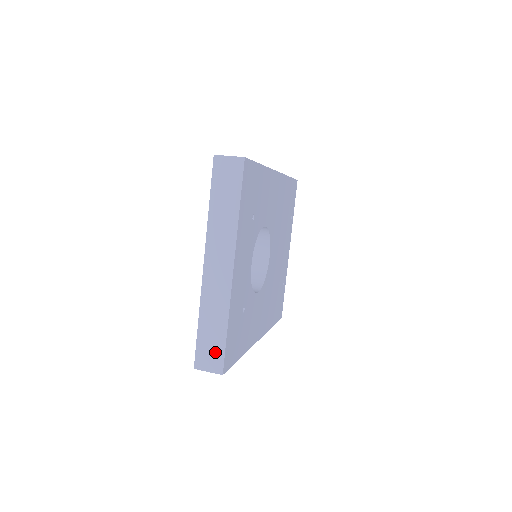
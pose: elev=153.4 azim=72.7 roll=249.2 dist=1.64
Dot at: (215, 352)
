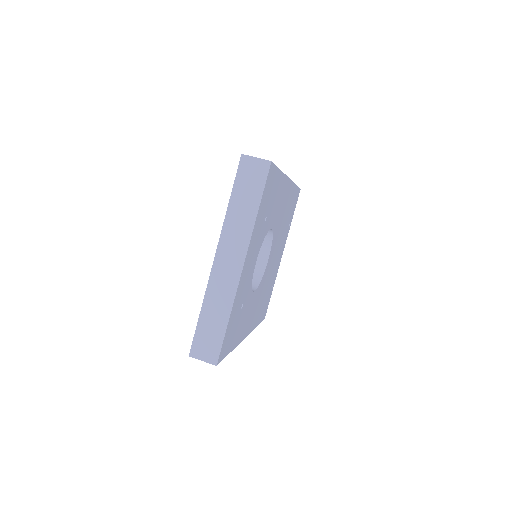
Dot at: (212, 343)
